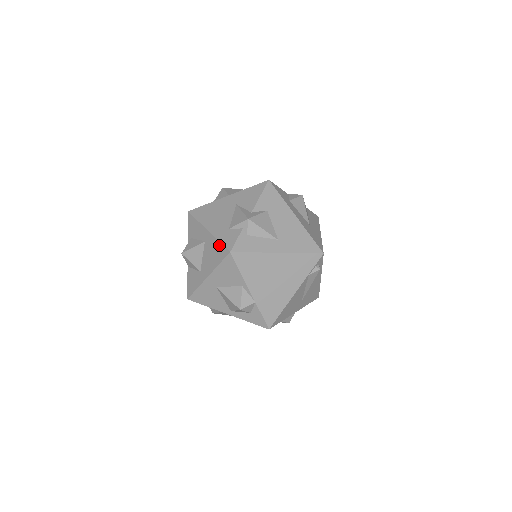
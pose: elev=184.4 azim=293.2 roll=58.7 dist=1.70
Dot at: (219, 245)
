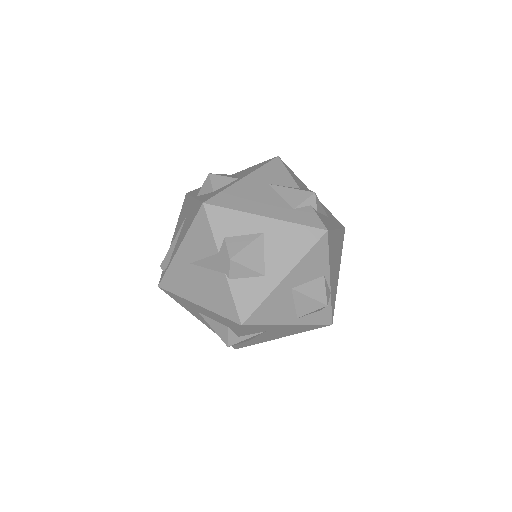
Dot at: (301, 228)
